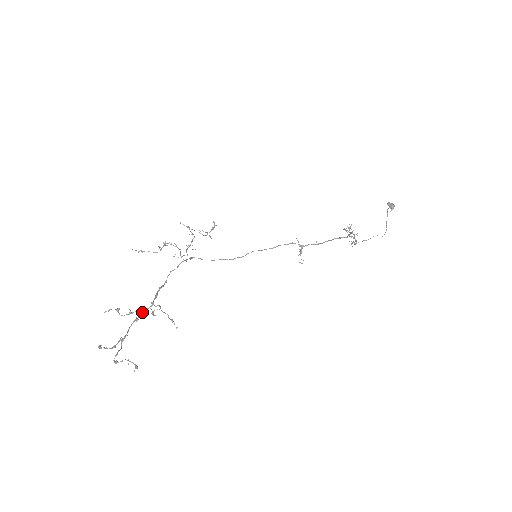
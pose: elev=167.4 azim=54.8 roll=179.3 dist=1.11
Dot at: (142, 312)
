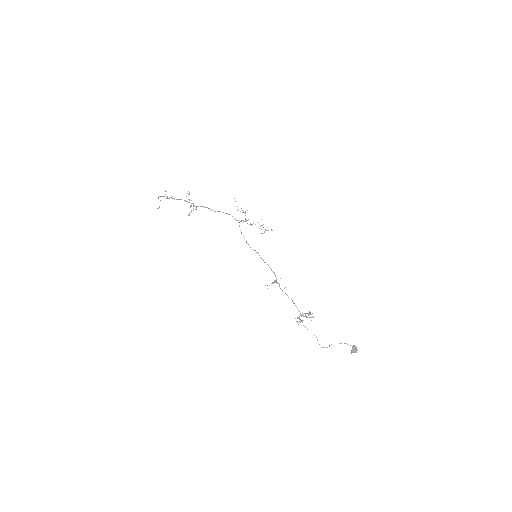
Dot at: occluded
